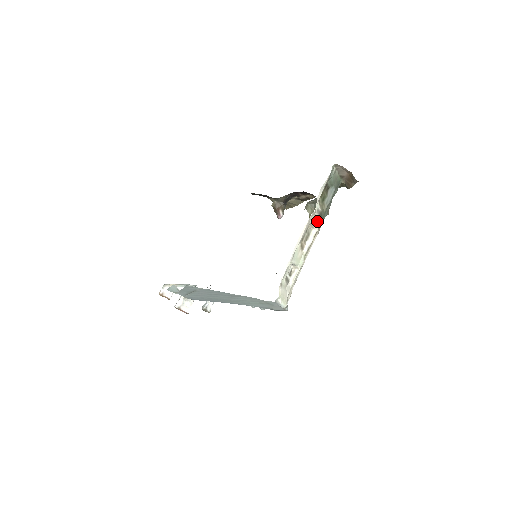
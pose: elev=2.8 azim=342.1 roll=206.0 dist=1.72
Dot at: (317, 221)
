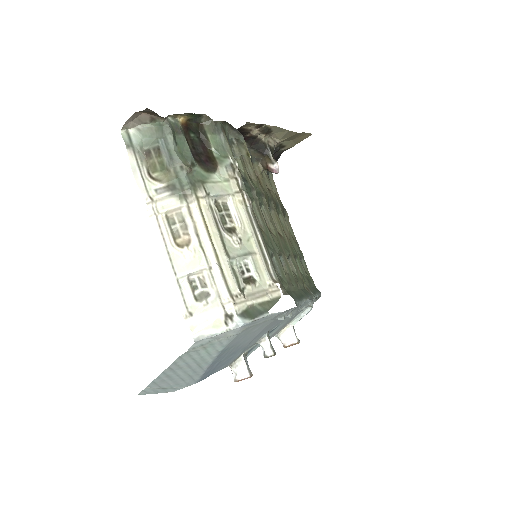
Dot at: (175, 198)
